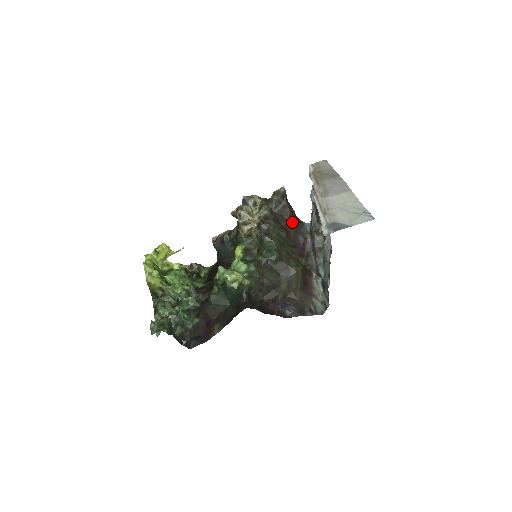
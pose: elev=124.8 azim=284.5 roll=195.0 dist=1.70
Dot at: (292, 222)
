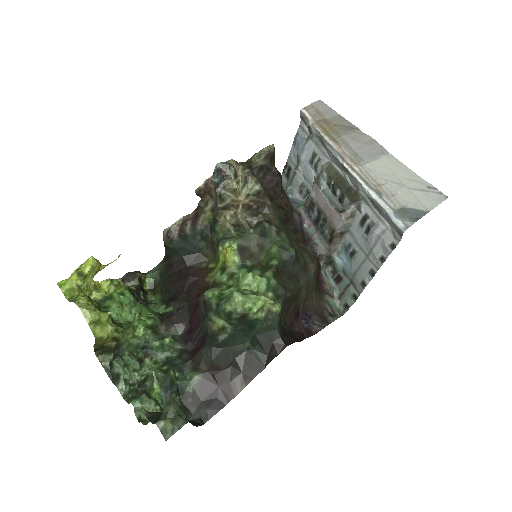
Dot at: (284, 195)
